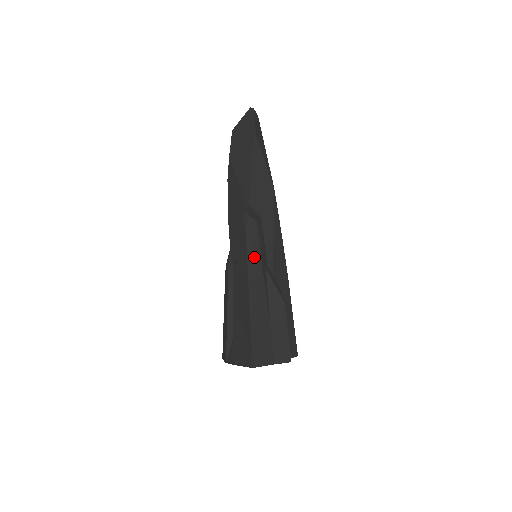
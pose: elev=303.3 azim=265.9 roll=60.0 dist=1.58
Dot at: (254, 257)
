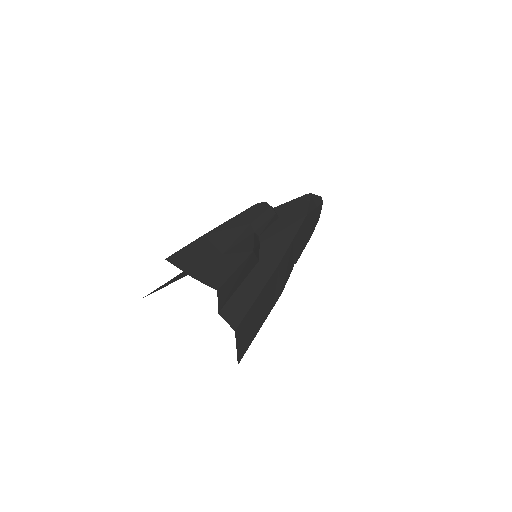
Dot at: (248, 216)
